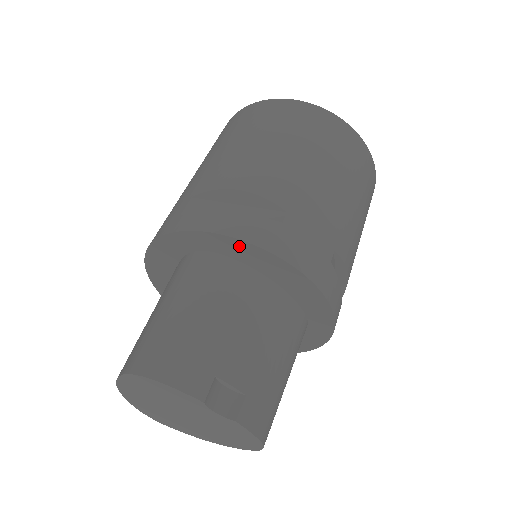
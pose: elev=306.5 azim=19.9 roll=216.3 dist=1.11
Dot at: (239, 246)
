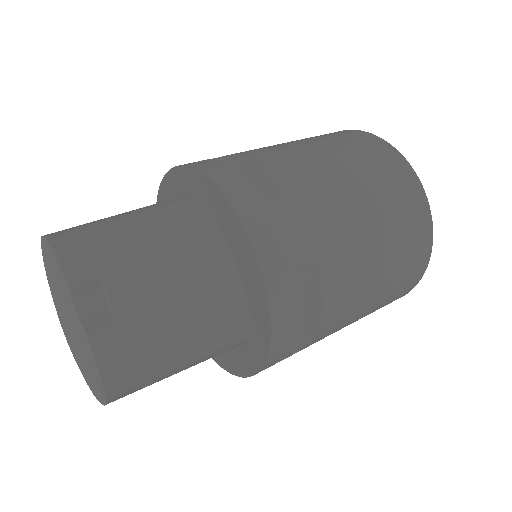
Dot at: (214, 194)
